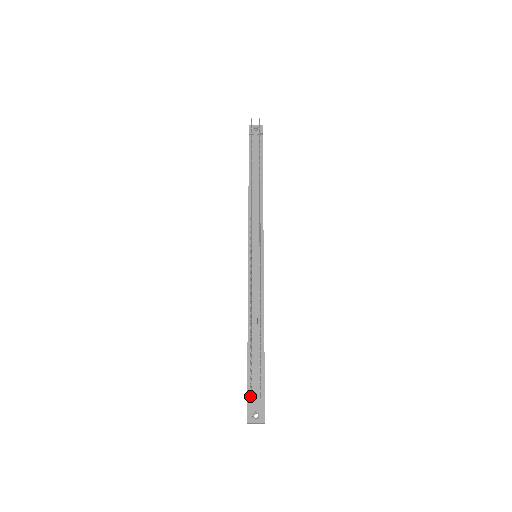
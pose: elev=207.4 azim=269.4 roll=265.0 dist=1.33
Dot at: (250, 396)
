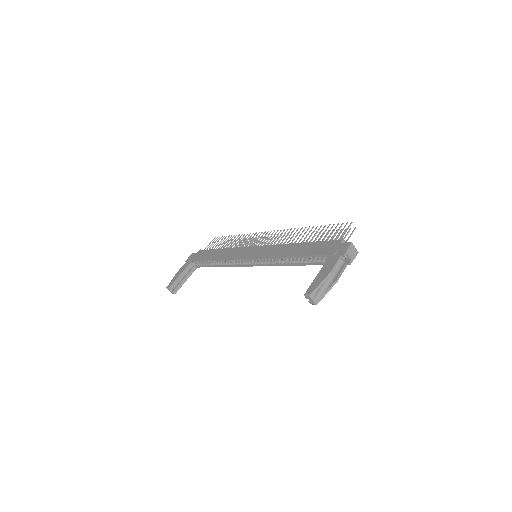
Dot at: (339, 241)
